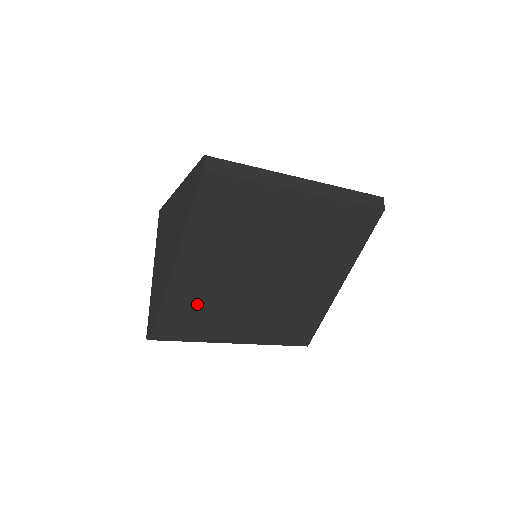
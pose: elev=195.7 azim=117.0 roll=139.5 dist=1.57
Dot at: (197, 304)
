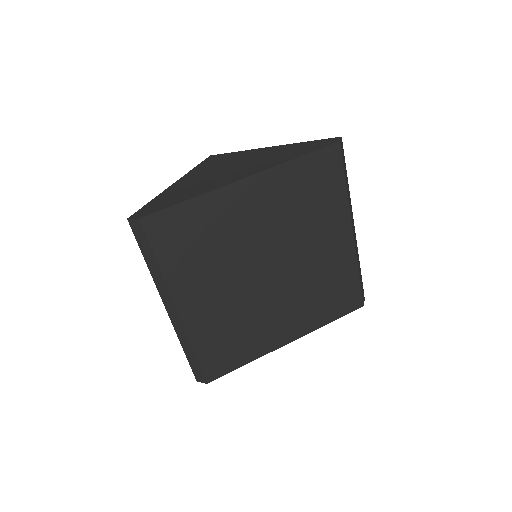
Dot at: (210, 233)
